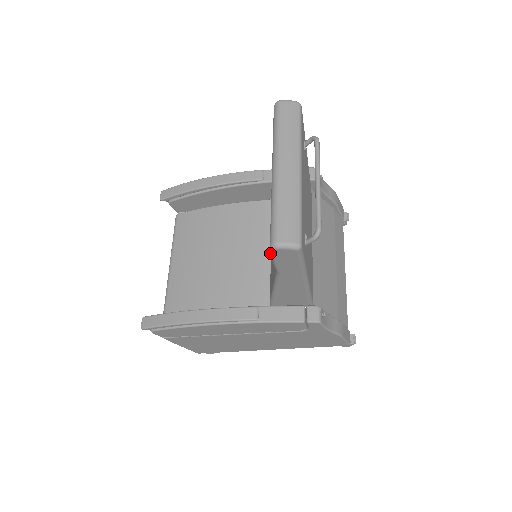
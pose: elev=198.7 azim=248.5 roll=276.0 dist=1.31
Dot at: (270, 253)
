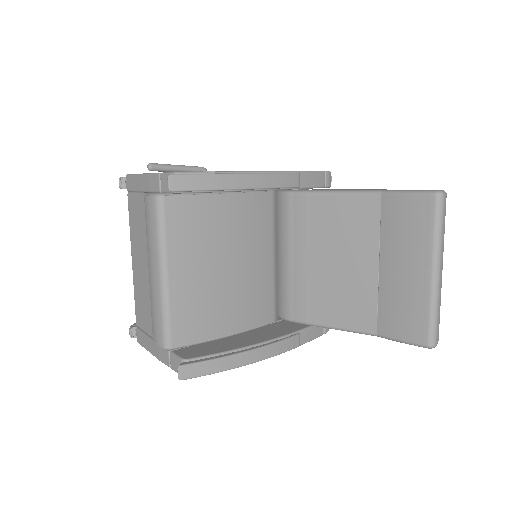
Dot at: (276, 257)
